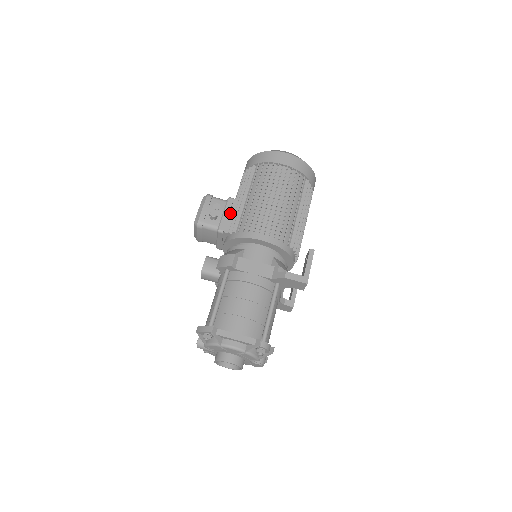
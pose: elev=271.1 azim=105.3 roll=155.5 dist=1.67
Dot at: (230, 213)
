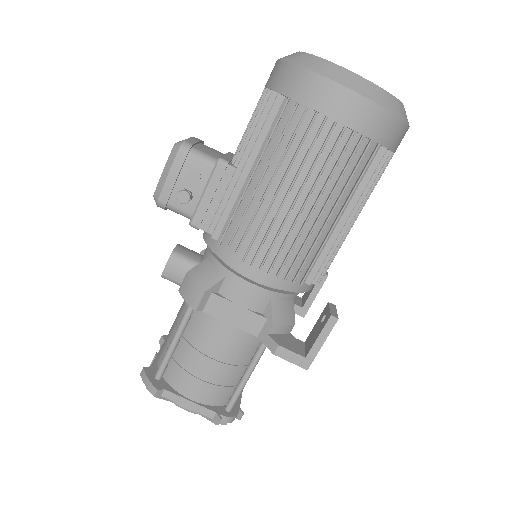
Dot at: (216, 193)
